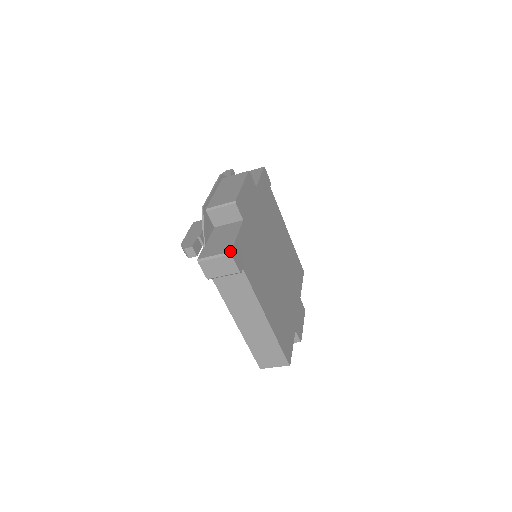
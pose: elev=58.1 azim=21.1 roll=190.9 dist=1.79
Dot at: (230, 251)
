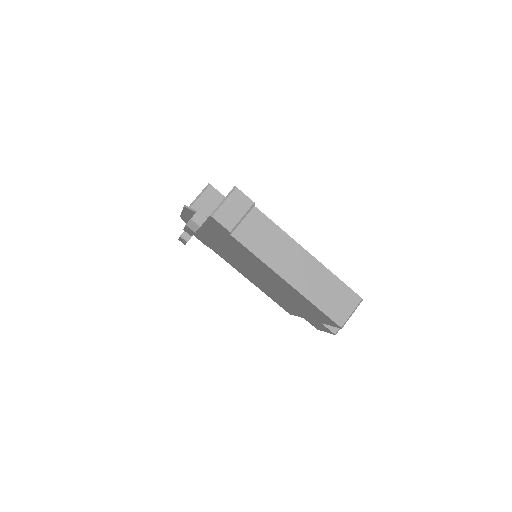
Dot at: (233, 187)
